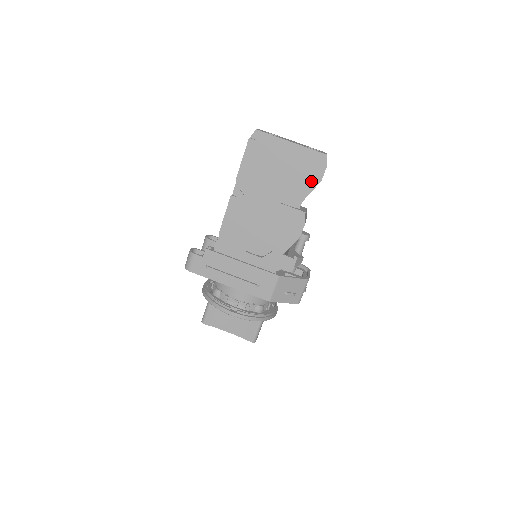
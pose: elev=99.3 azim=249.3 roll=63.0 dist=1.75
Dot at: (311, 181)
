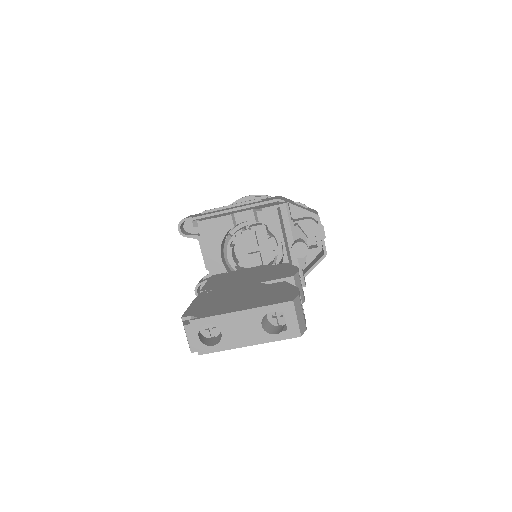
Dot at: occluded
